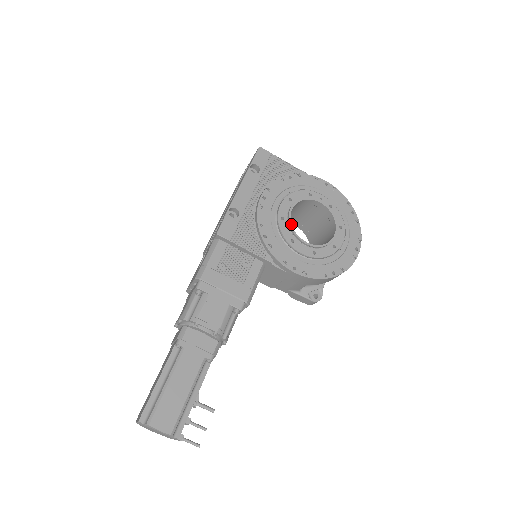
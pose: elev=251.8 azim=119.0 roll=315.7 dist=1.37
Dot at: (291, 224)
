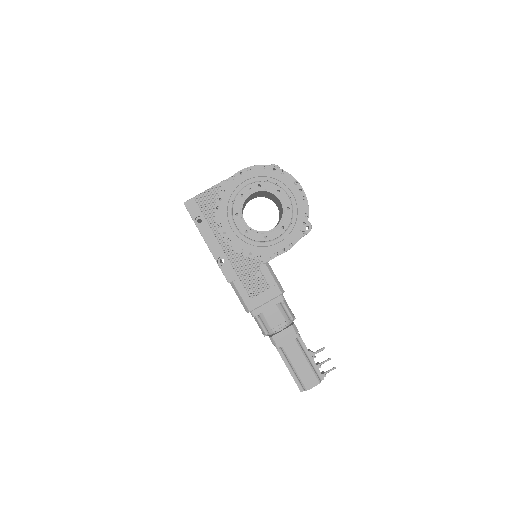
Dot at: (254, 230)
